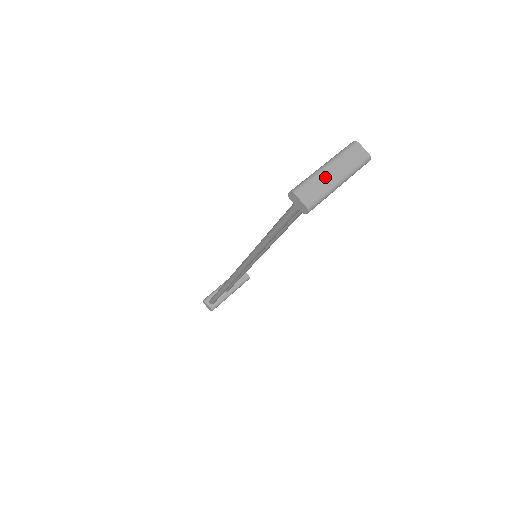
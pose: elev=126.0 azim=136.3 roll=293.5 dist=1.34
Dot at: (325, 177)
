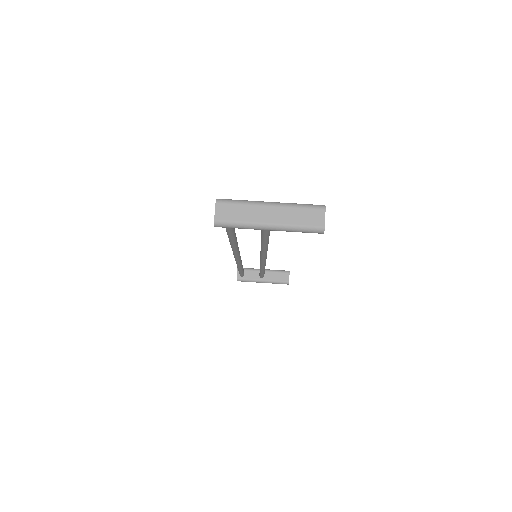
Dot at: (258, 211)
